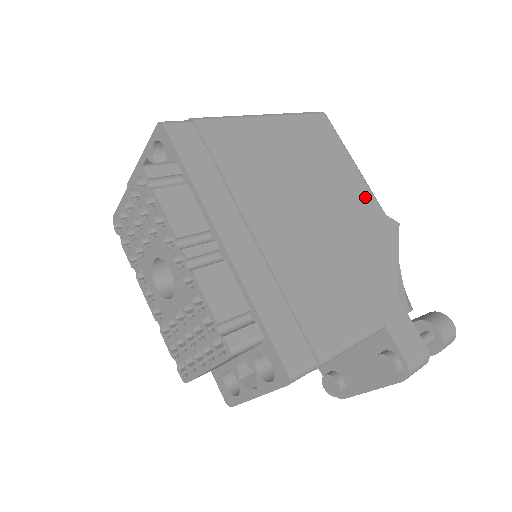
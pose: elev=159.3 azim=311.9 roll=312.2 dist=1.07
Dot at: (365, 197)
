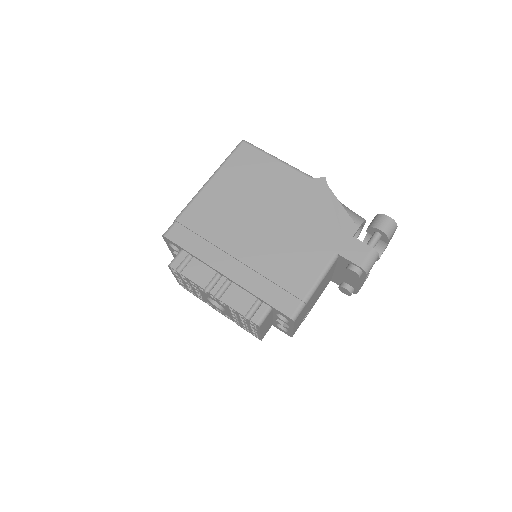
Dot at: (294, 179)
